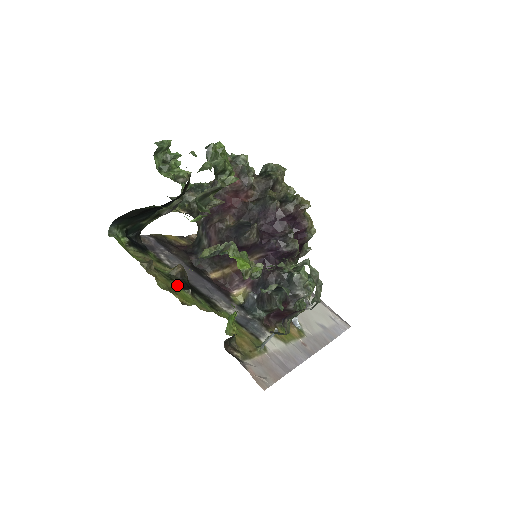
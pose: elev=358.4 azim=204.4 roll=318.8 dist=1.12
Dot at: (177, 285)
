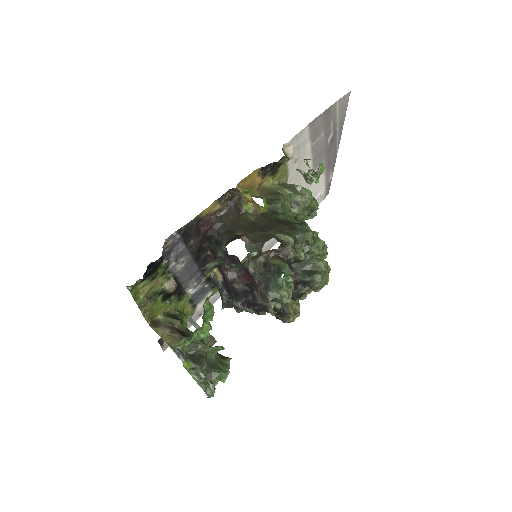
Dot at: (161, 300)
